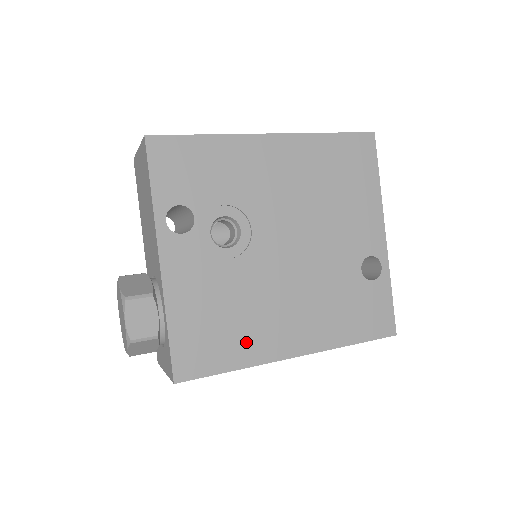
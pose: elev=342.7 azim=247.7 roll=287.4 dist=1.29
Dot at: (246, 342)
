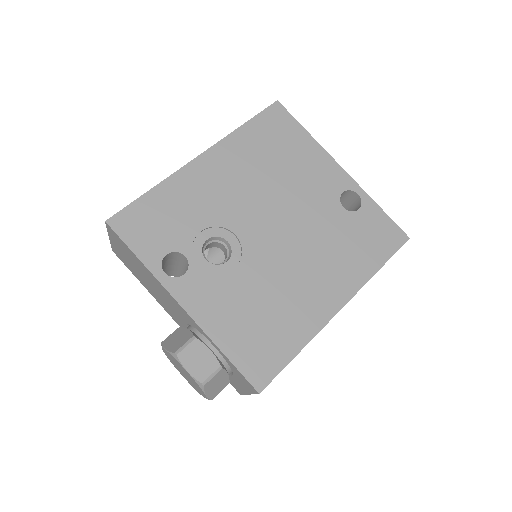
Dot at: (293, 323)
